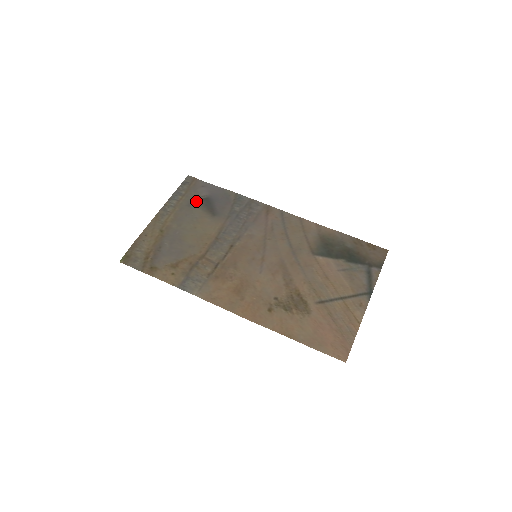
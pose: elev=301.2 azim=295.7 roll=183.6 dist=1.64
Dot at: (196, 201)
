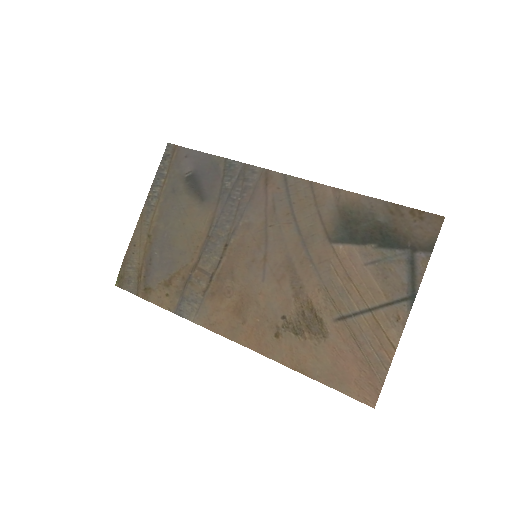
Dot at: (180, 183)
